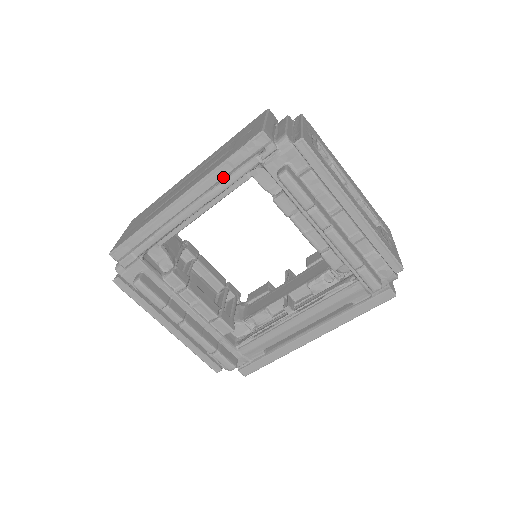
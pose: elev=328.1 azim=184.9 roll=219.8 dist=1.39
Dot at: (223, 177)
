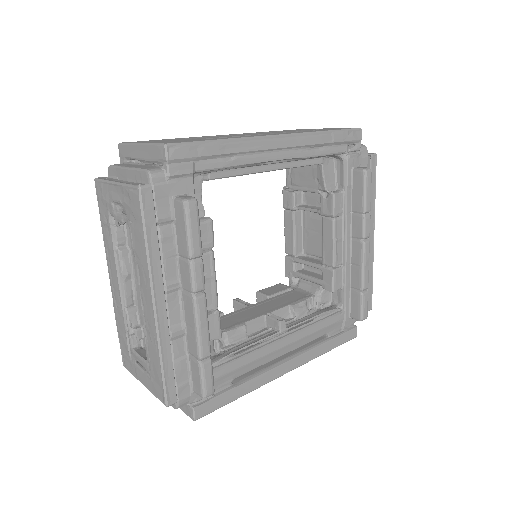
Dot at: (322, 143)
